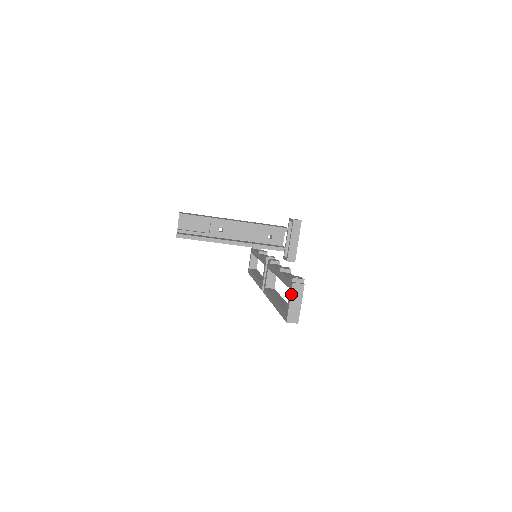
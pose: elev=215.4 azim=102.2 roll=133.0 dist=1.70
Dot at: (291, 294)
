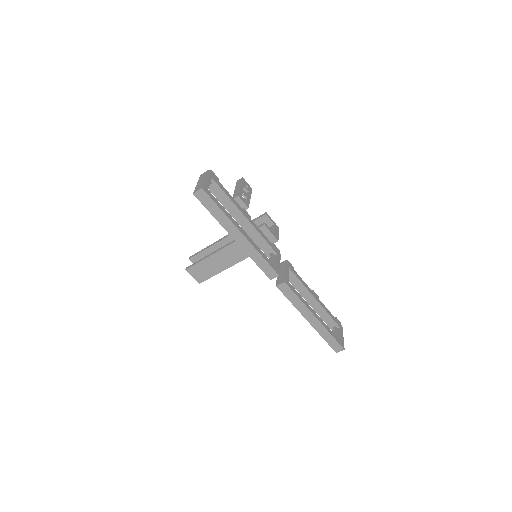
Dot at: (198, 180)
